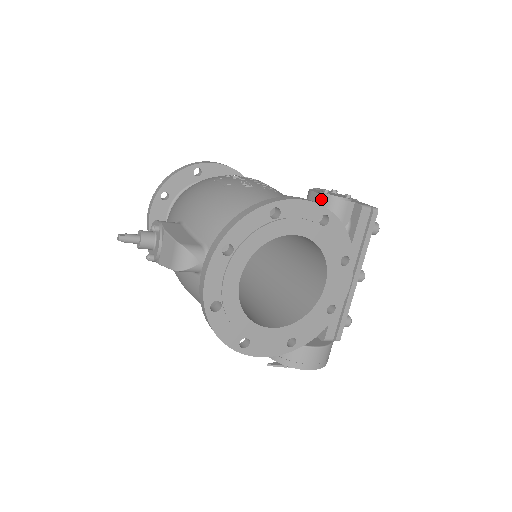
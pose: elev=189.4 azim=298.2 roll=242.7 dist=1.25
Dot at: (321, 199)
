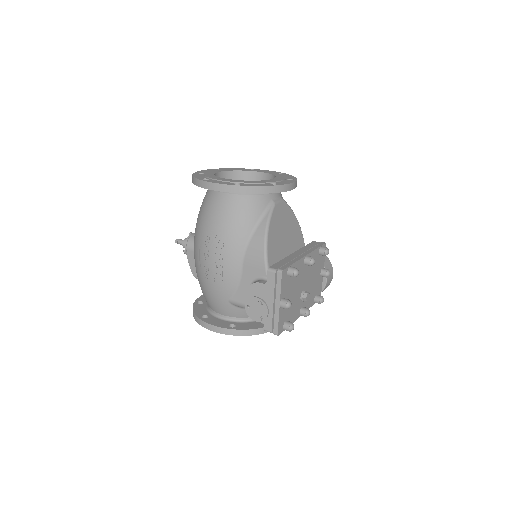
Dot at: occluded
